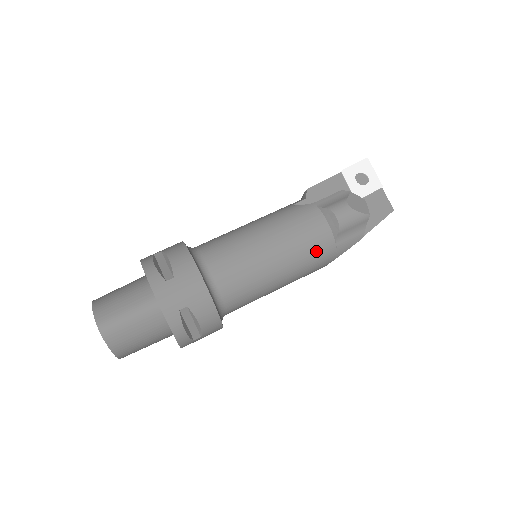
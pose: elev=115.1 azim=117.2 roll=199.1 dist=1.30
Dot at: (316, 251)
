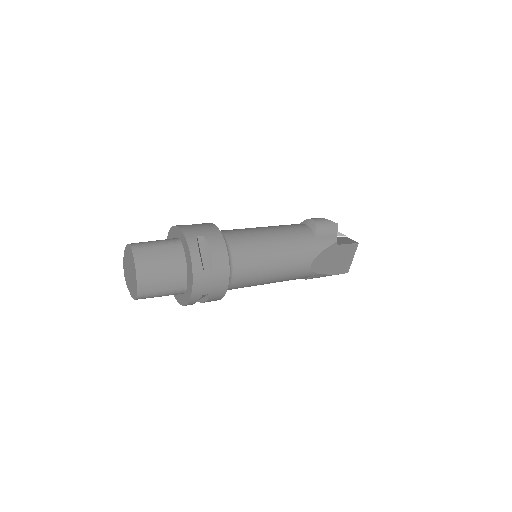
Dot at: (302, 238)
